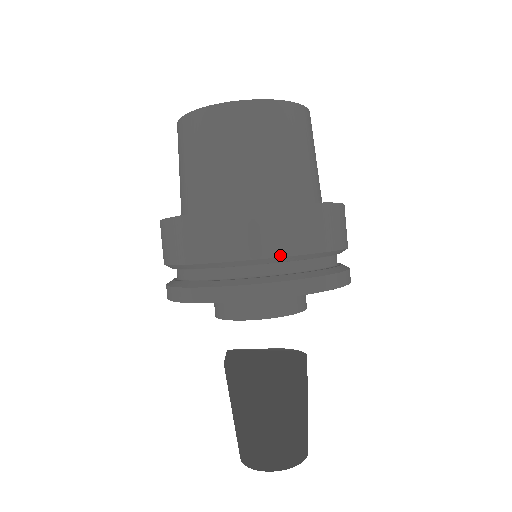
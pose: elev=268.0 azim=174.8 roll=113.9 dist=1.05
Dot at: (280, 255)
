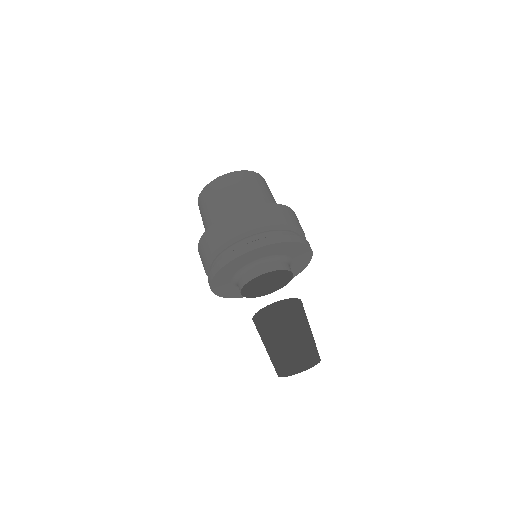
Dot at: (242, 232)
